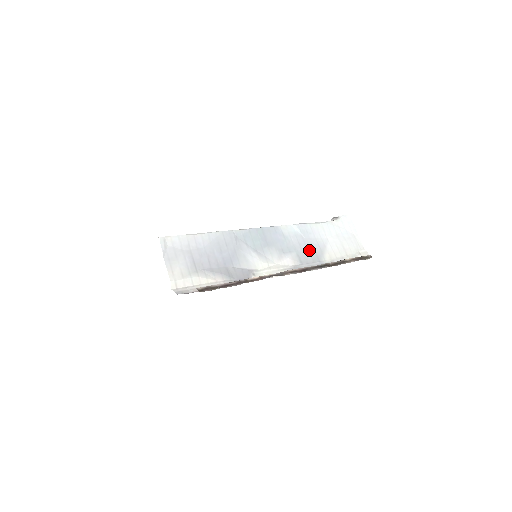
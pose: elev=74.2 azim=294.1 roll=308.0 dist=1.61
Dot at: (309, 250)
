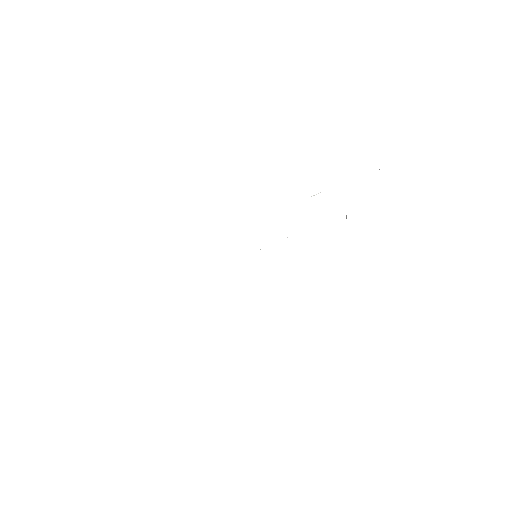
Dot at: occluded
